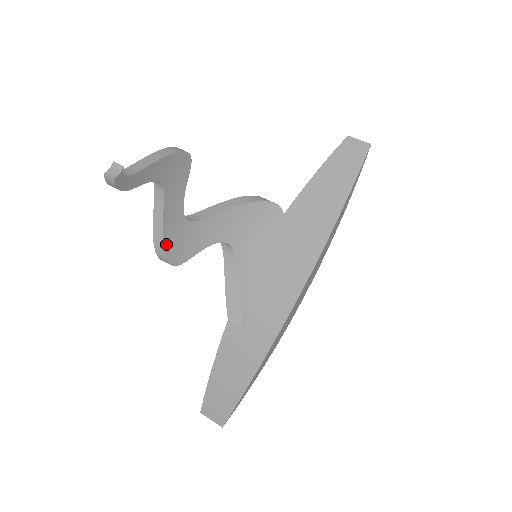
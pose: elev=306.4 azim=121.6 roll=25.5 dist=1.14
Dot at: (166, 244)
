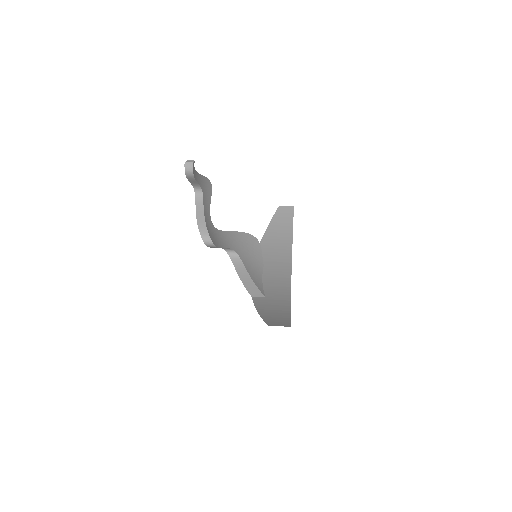
Dot at: (208, 230)
